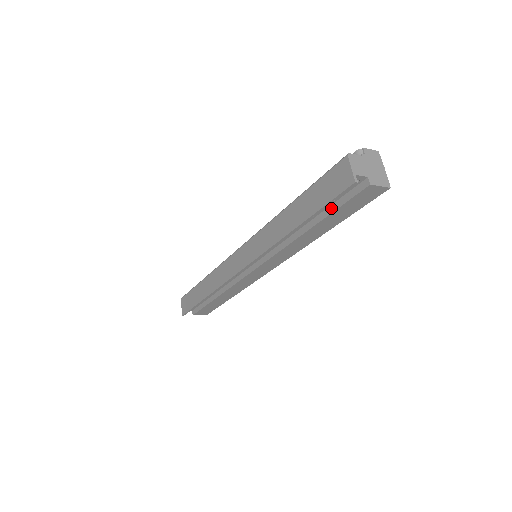
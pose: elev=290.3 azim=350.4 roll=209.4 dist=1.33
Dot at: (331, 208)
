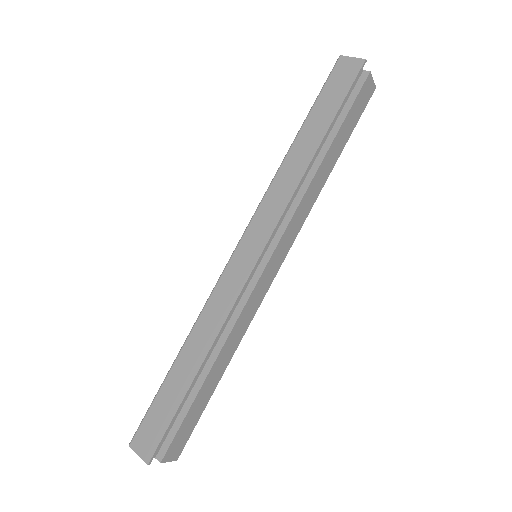
Dot at: (341, 118)
